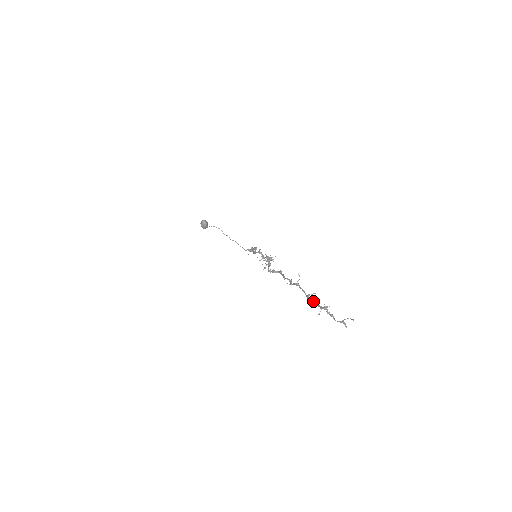
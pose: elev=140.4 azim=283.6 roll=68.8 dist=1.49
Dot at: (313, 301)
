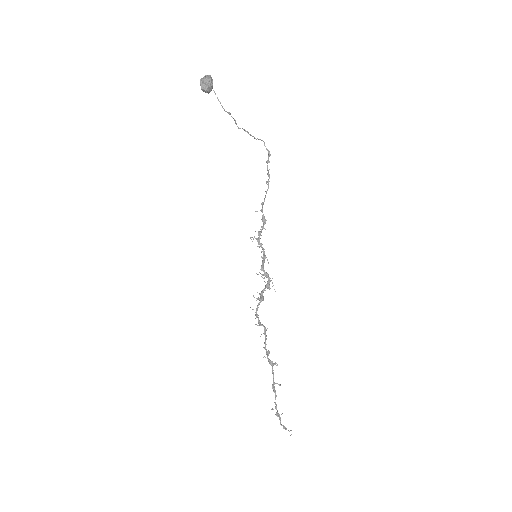
Dot at: occluded
